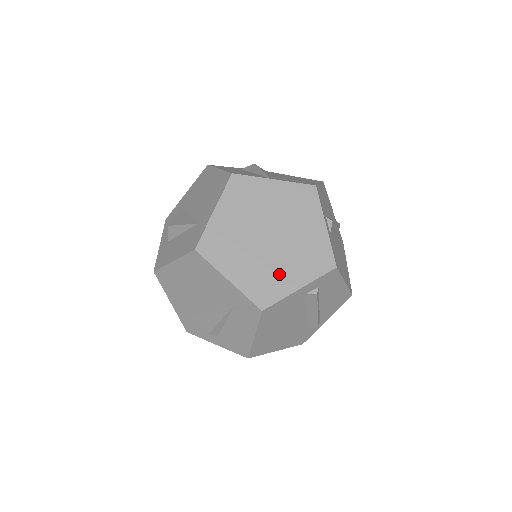
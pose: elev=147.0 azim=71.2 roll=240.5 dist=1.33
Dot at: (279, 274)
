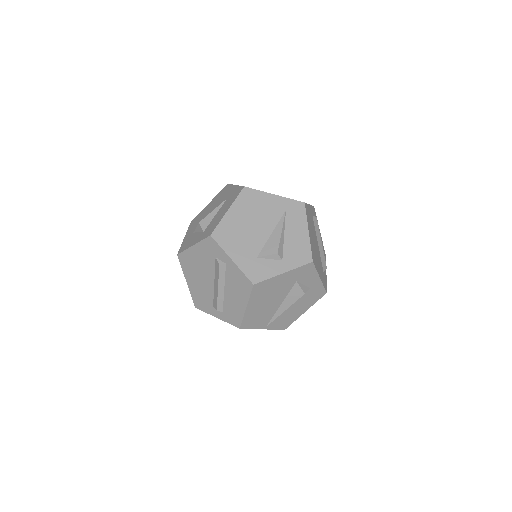
Dot at: occluded
